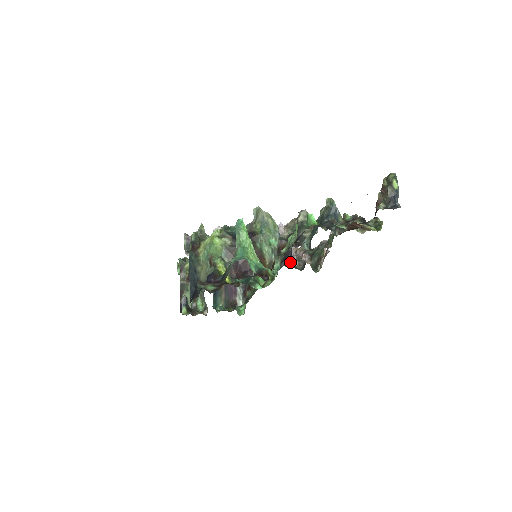
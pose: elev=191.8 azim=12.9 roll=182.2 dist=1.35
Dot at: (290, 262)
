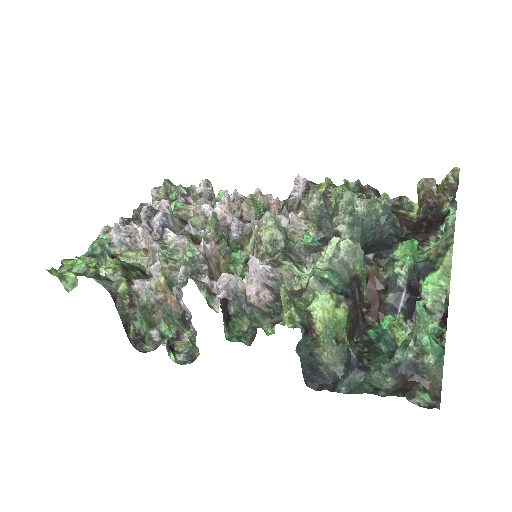
Dot at: occluded
